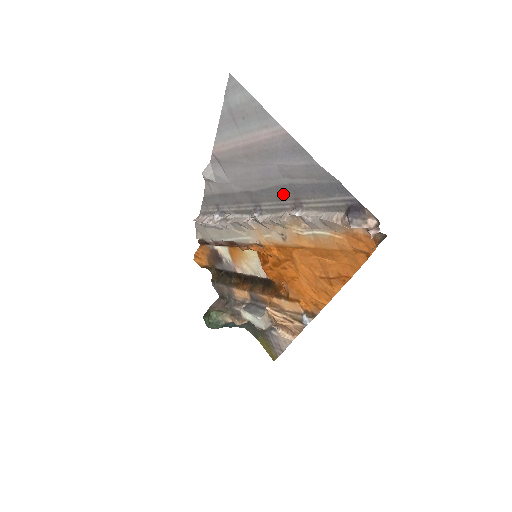
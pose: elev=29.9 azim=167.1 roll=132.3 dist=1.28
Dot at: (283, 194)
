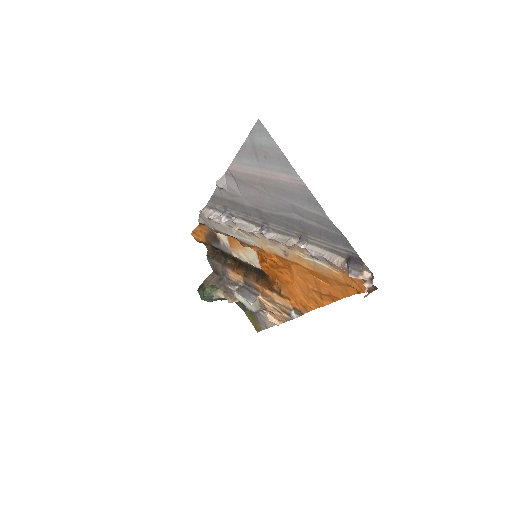
Dot at: (292, 225)
